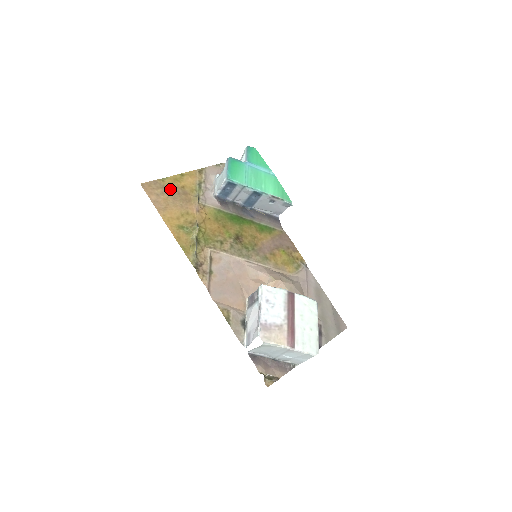
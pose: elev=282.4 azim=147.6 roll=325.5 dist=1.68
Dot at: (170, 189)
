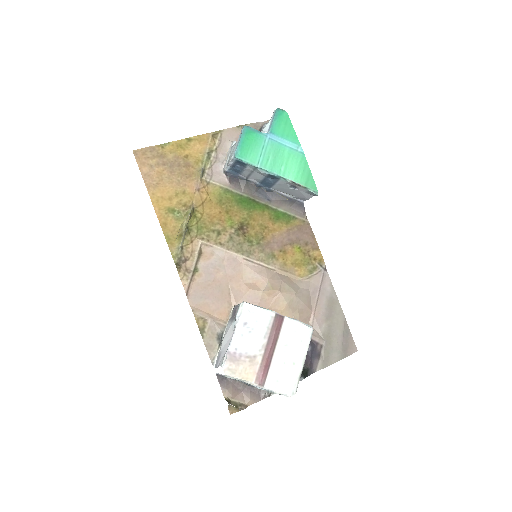
Dot at: (169, 159)
